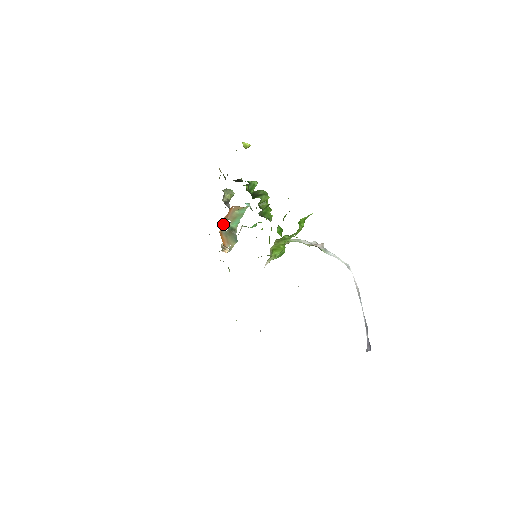
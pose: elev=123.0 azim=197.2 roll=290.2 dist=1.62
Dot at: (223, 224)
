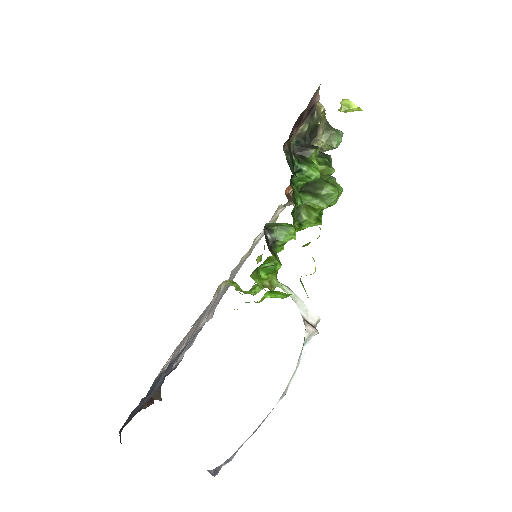
Dot at: occluded
